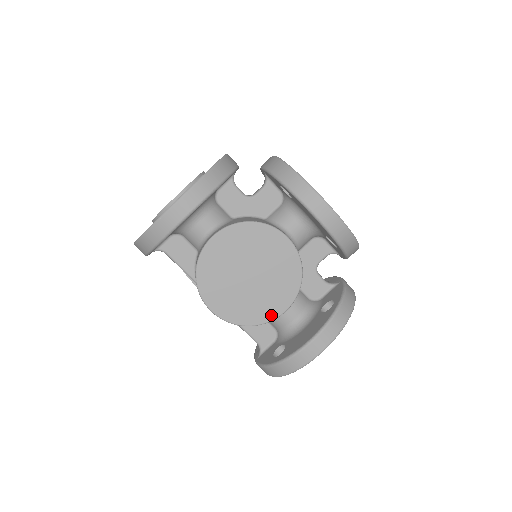
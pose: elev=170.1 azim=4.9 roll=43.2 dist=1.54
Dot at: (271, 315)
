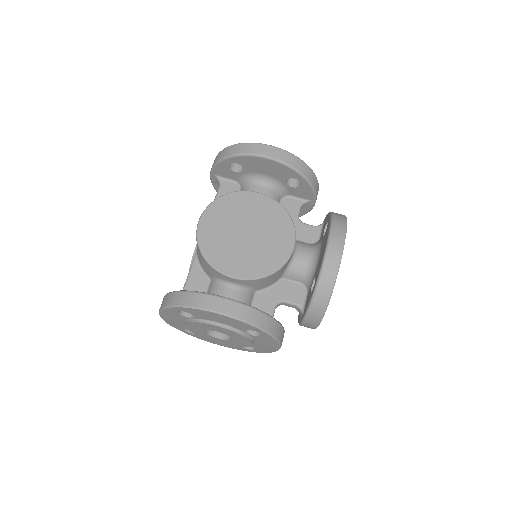
Dot at: (223, 267)
